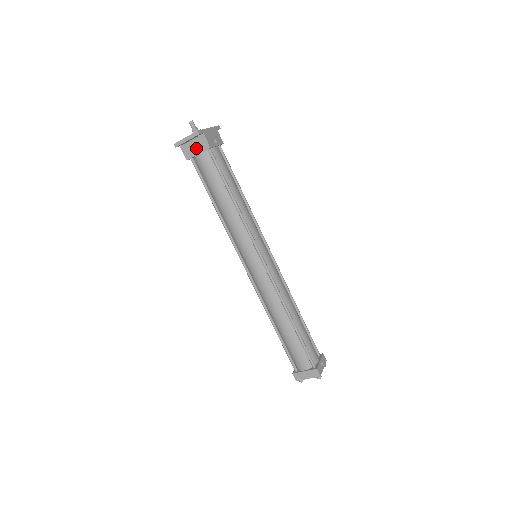
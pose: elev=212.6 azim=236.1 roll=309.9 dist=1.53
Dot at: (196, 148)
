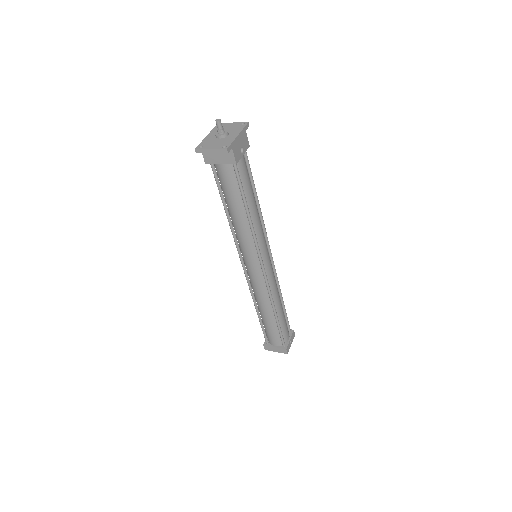
Dot at: (219, 158)
